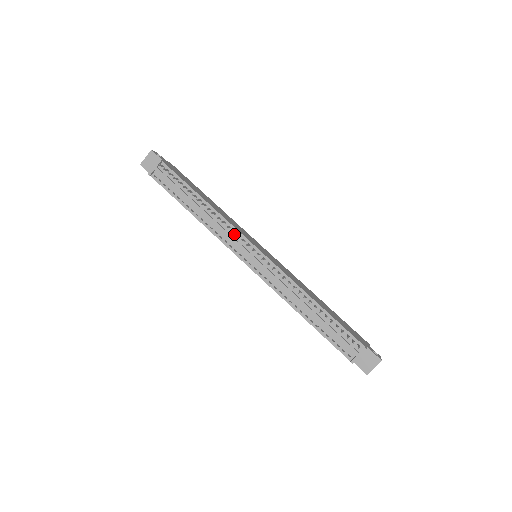
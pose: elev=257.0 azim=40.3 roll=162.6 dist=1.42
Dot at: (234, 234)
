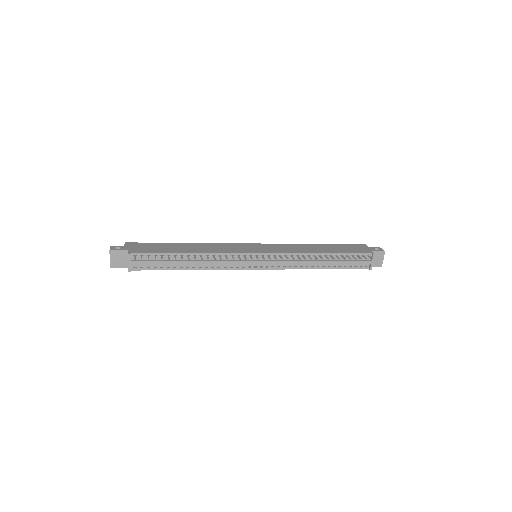
Dot at: occluded
